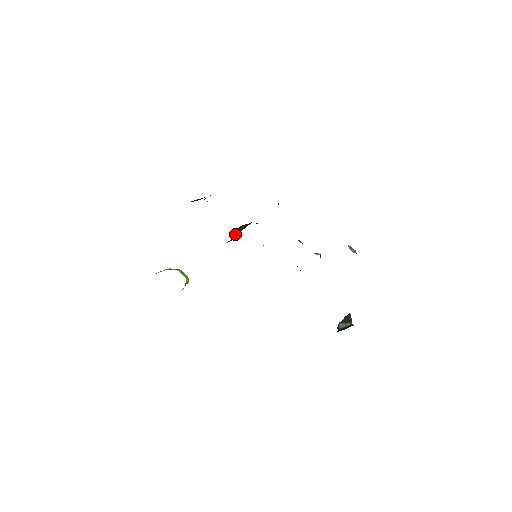
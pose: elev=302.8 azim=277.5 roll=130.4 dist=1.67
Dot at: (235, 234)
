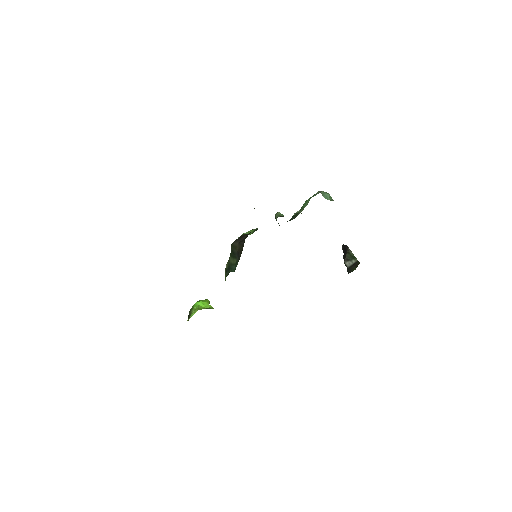
Dot at: occluded
